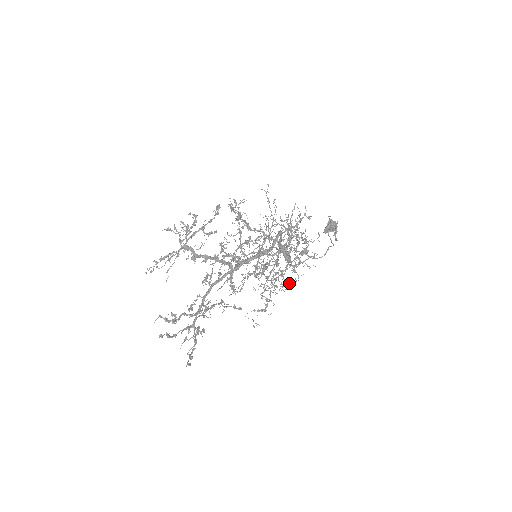
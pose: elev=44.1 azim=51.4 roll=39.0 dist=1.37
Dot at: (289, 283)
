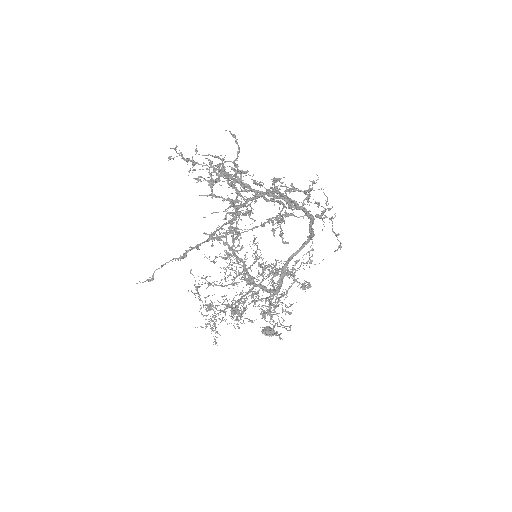
Dot at: occluded
